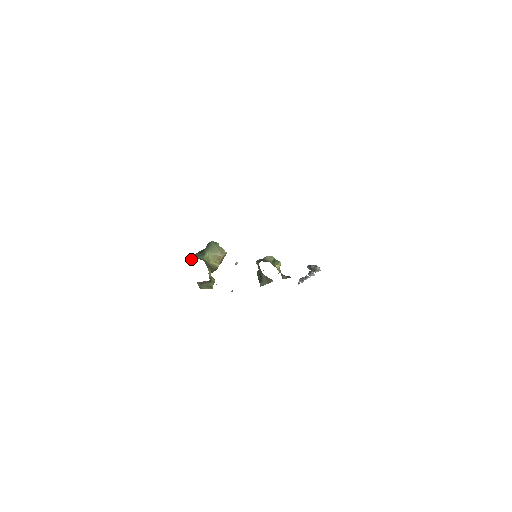
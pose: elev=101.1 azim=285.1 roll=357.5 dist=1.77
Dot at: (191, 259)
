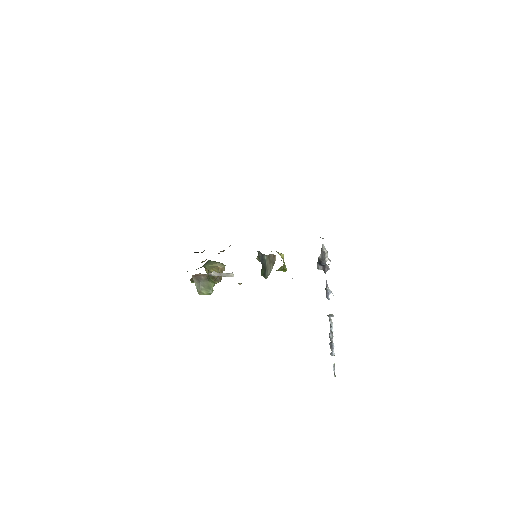
Dot at: occluded
